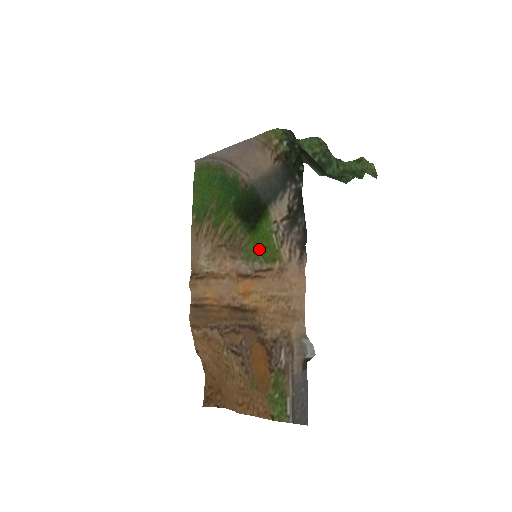
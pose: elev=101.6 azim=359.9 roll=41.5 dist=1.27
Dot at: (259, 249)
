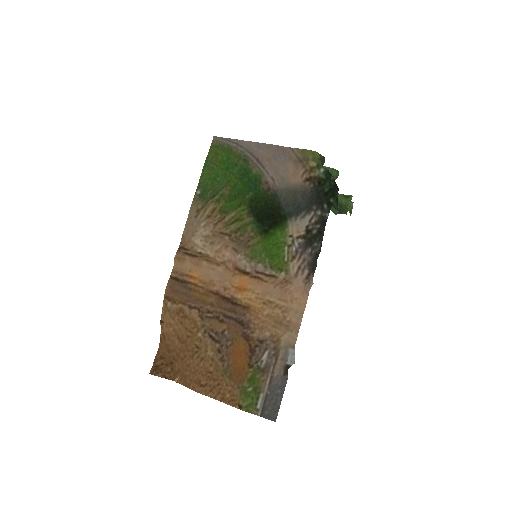
Dot at: (267, 254)
